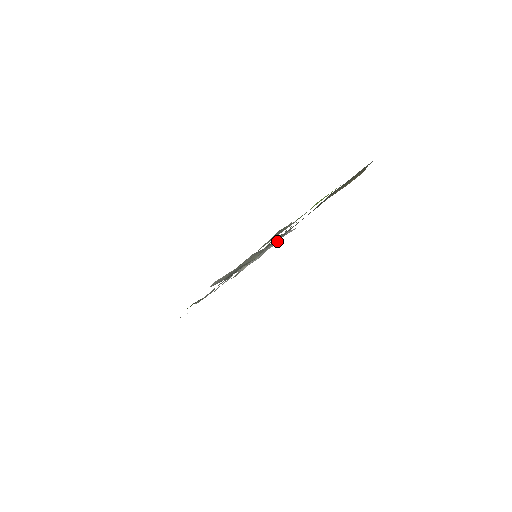
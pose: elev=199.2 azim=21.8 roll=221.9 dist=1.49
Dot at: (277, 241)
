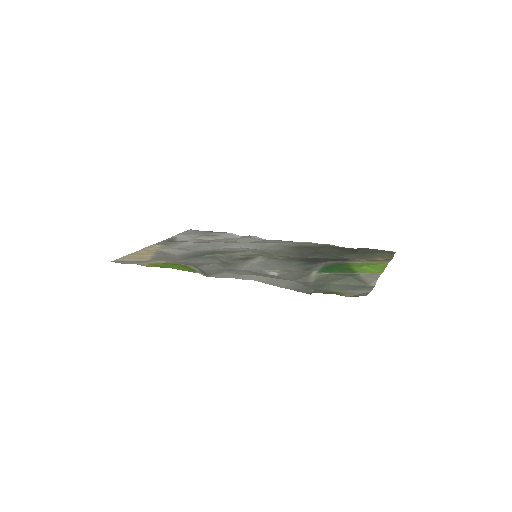
Dot at: (234, 235)
